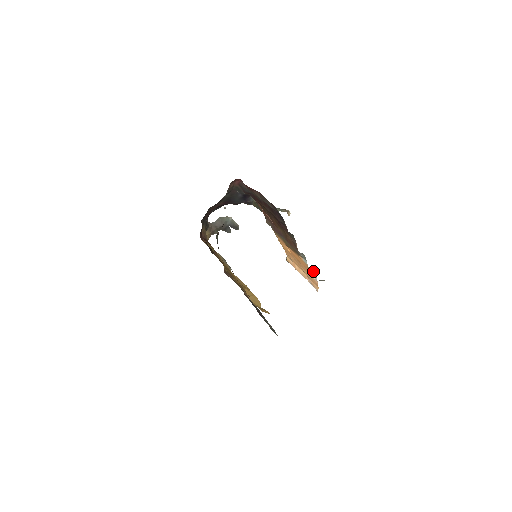
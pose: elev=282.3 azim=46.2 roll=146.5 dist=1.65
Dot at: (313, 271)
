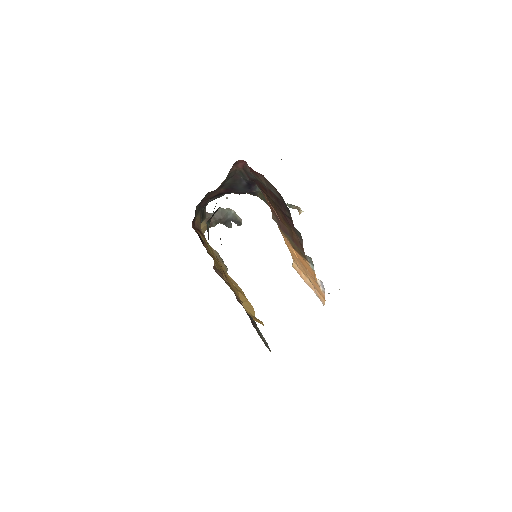
Dot at: occluded
